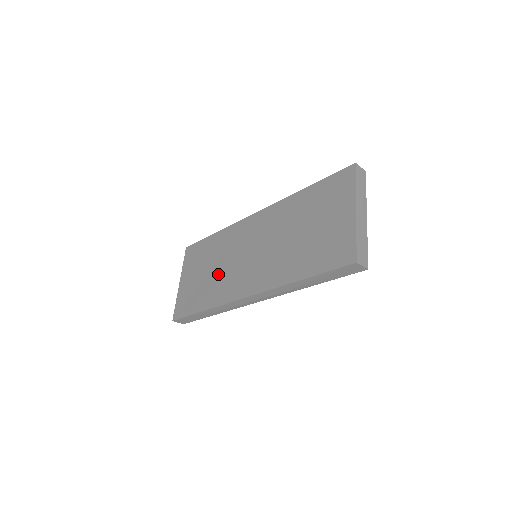
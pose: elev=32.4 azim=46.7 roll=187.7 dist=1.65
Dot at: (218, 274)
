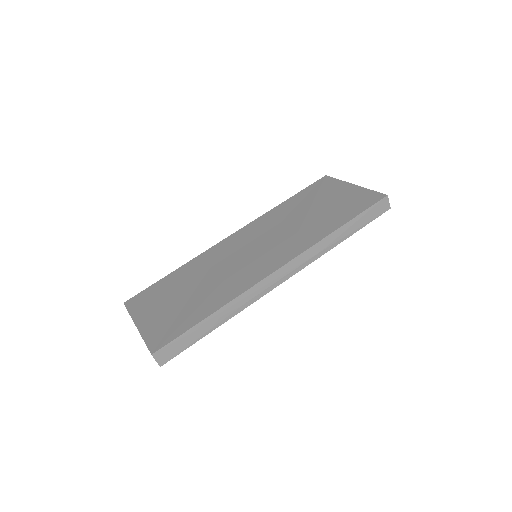
Dot at: (214, 282)
